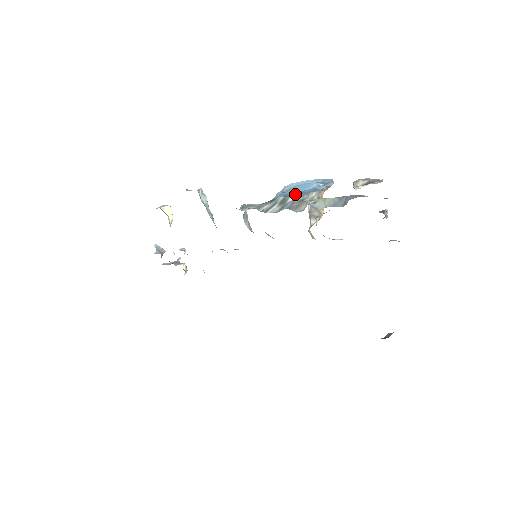
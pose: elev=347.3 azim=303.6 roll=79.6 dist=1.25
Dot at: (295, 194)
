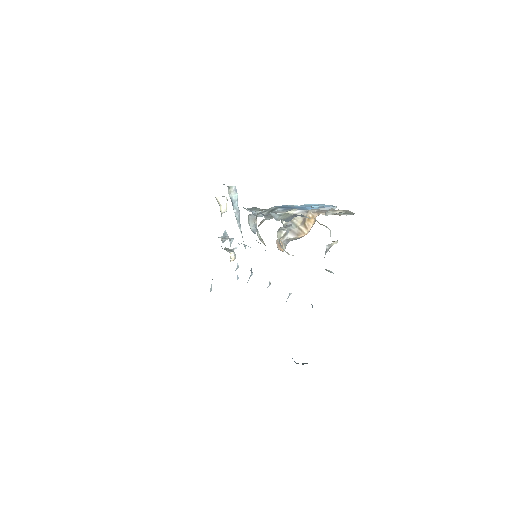
Dot at: (285, 207)
